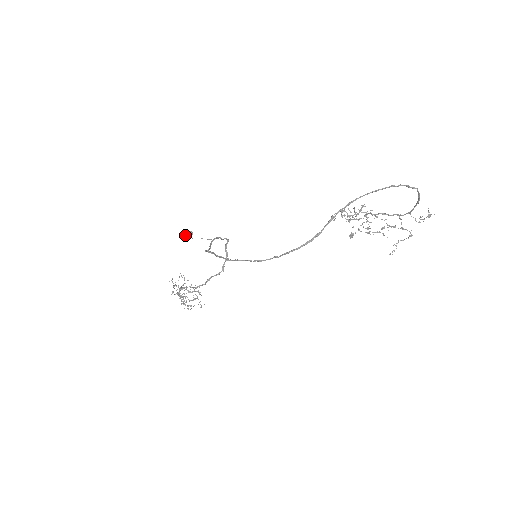
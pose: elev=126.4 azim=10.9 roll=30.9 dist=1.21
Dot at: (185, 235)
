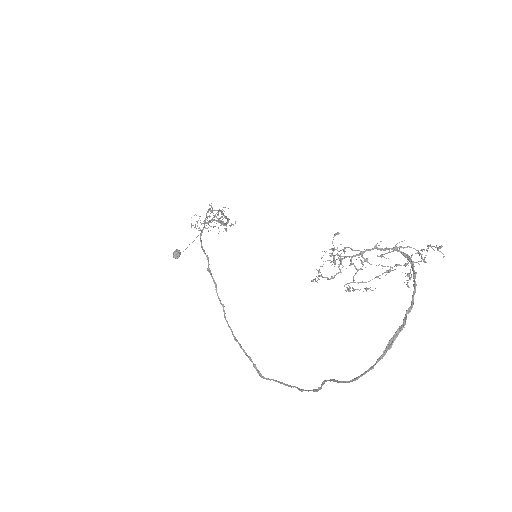
Dot at: occluded
